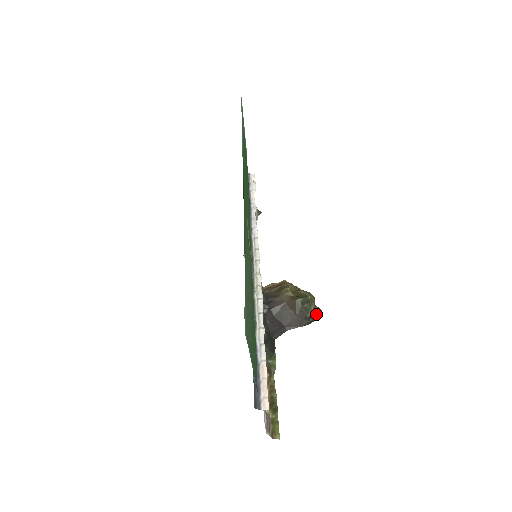
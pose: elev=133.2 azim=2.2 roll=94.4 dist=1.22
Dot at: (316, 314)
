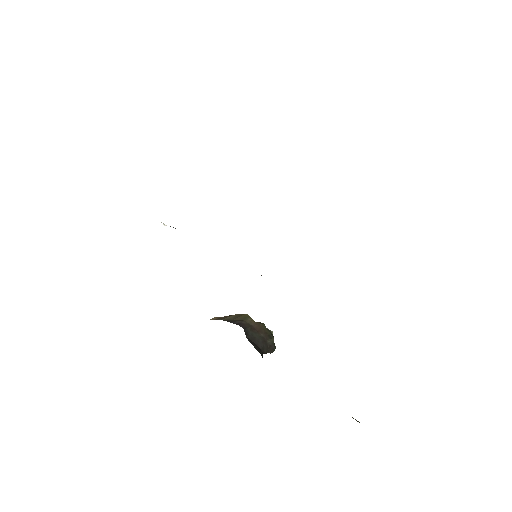
Dot at: occluded
